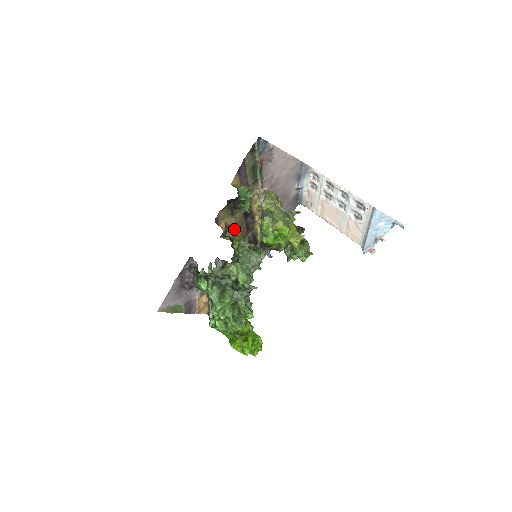
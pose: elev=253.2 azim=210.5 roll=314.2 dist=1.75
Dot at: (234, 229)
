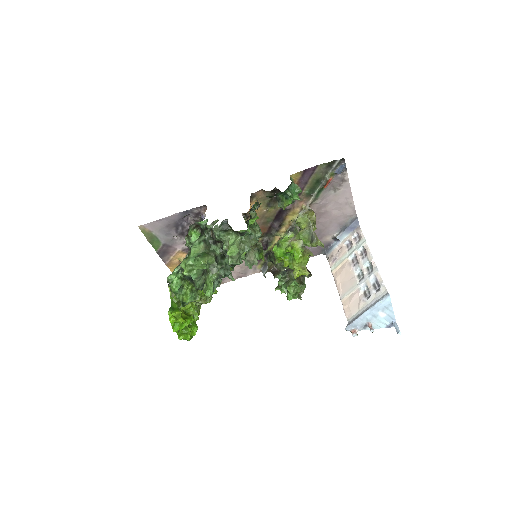
Dot at: (258, 220)
